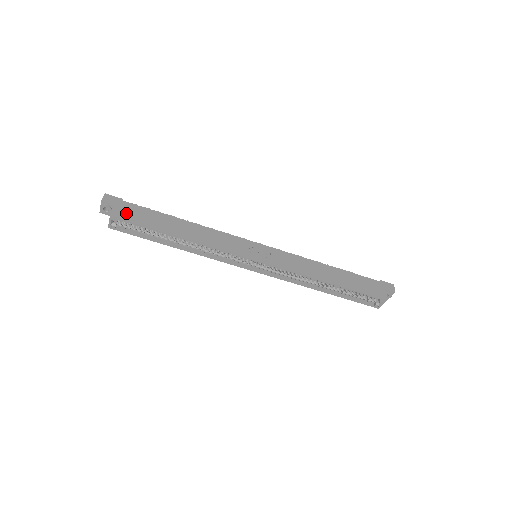
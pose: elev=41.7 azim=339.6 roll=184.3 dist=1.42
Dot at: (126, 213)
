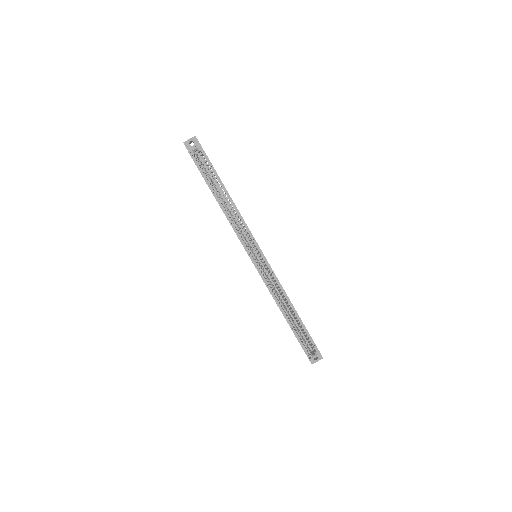
Dot at: occluded
